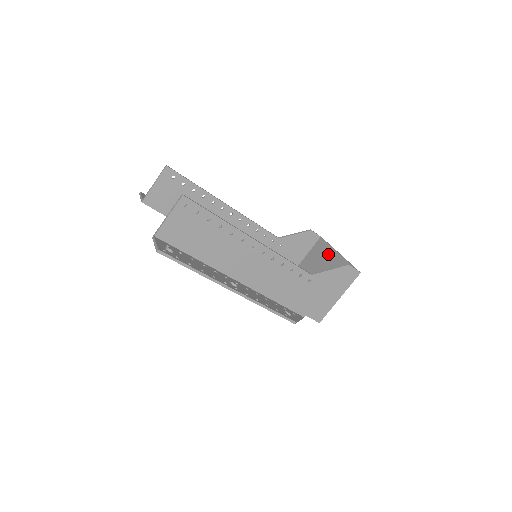
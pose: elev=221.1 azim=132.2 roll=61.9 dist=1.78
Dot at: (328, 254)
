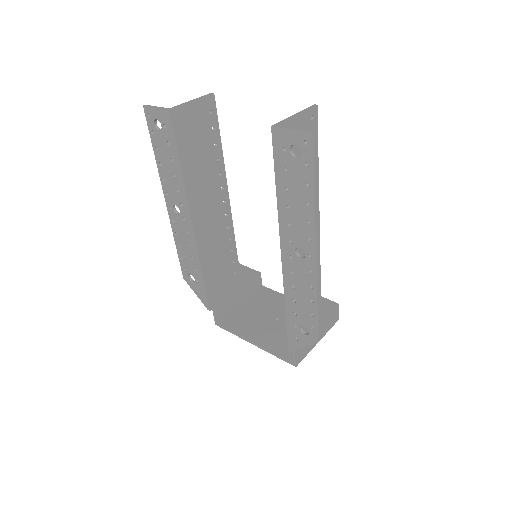
Dot at: (282, 301)
